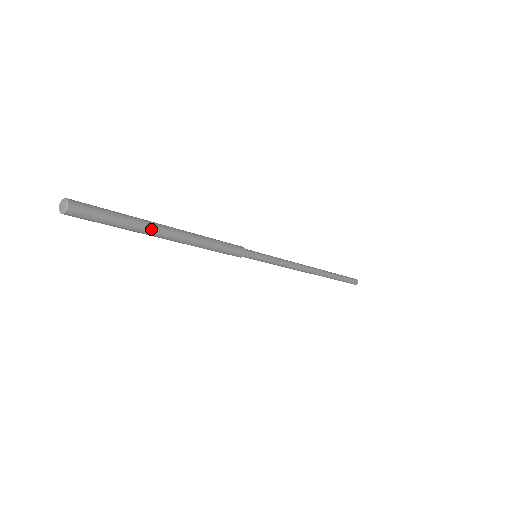
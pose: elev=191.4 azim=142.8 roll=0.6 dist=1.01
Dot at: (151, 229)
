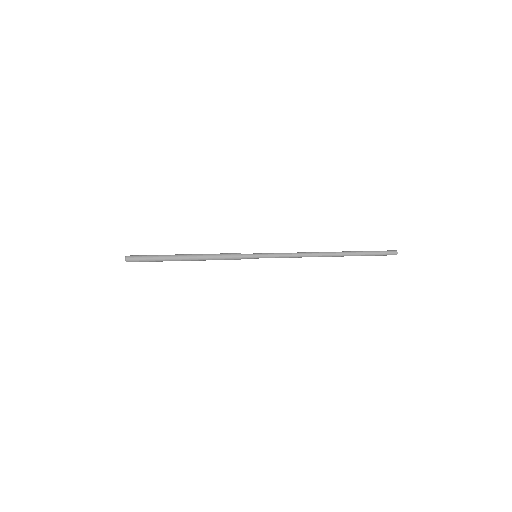
Dot at: occluded
